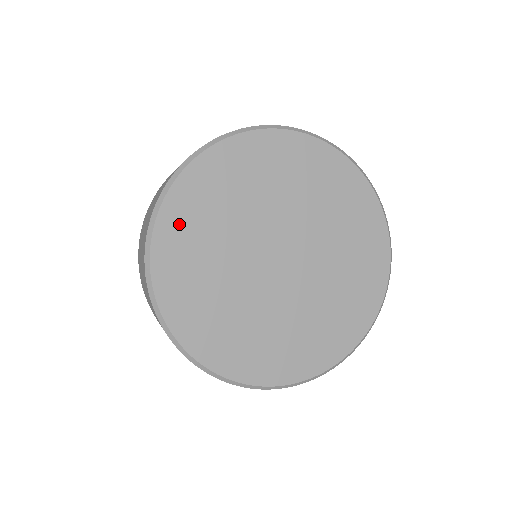
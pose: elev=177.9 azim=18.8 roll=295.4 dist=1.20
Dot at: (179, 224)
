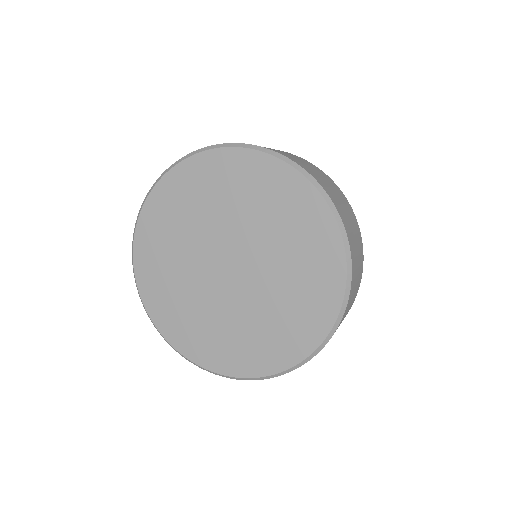
Dot at: (152, 285)
